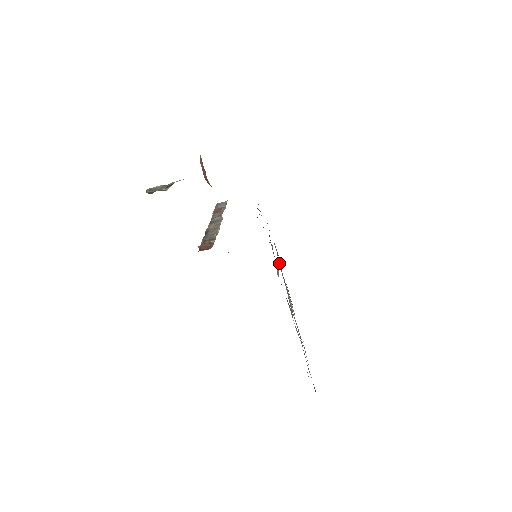
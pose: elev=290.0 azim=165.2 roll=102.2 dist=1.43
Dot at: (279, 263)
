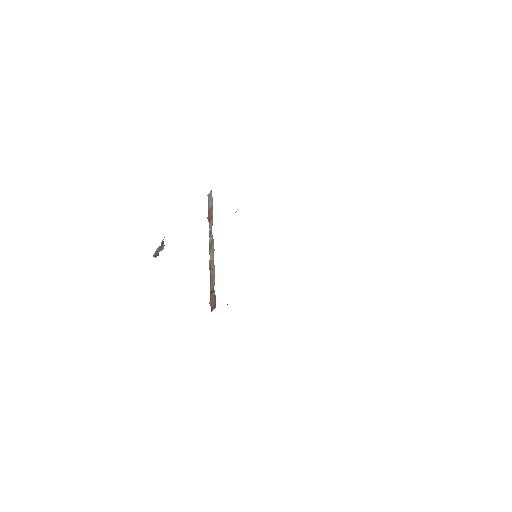
Dot at: occluded
